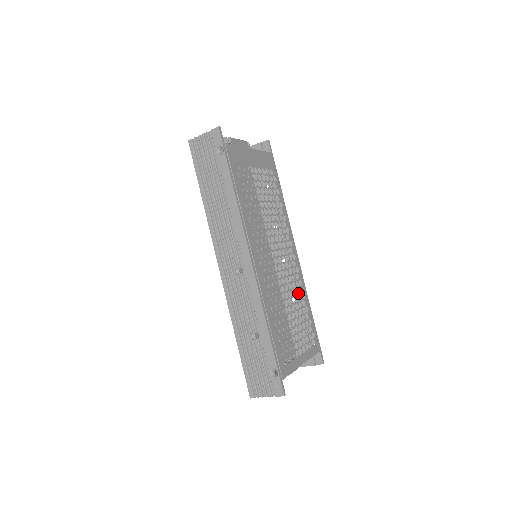
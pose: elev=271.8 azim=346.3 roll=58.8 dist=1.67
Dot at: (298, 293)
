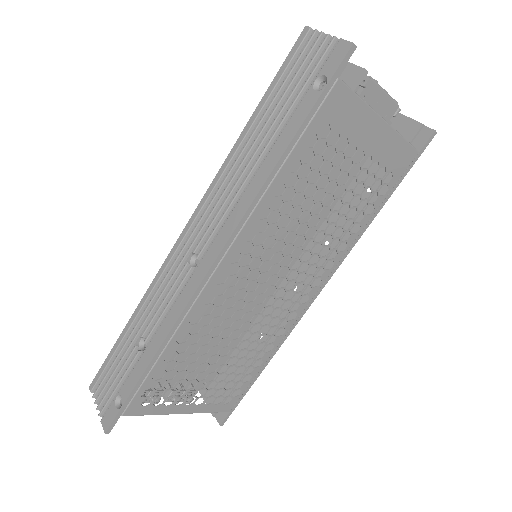
Dot at: (263, 341)
